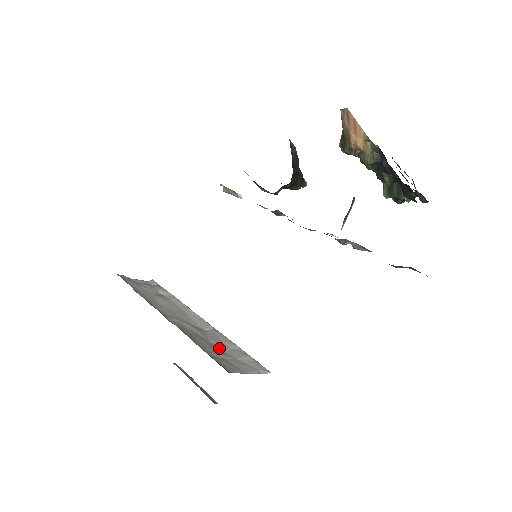
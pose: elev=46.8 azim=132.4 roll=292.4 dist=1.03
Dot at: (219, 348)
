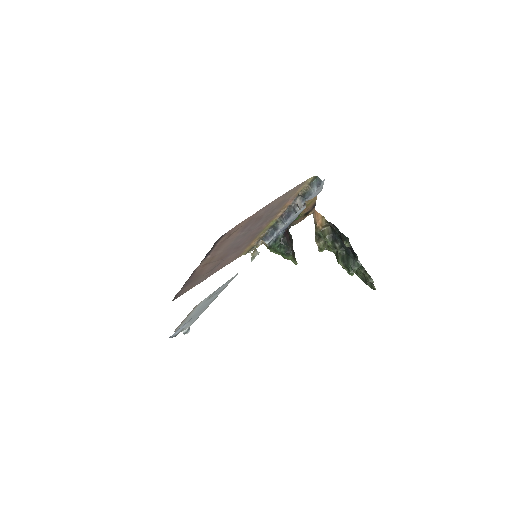
Dot at: occluded
